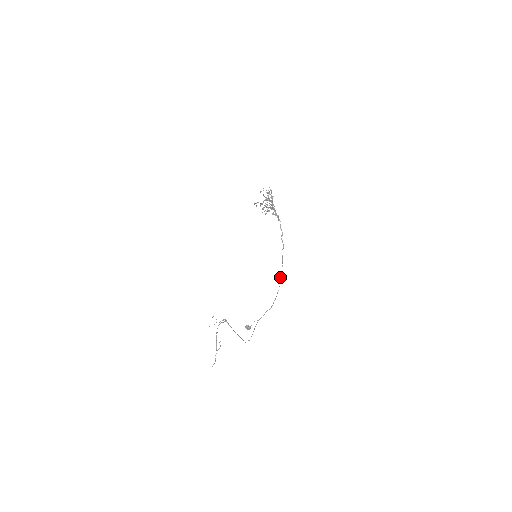
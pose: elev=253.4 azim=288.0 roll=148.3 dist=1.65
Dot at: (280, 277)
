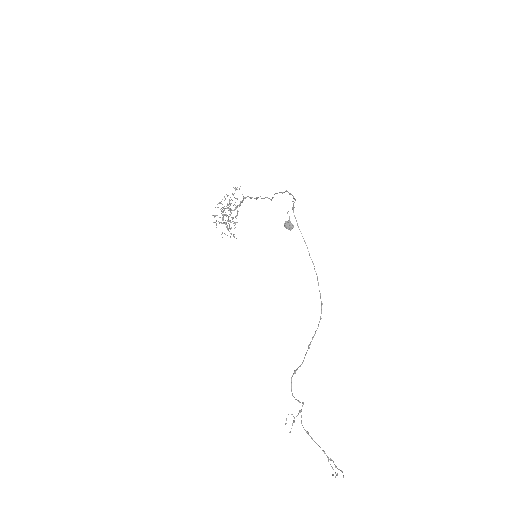
Dot at: occluded
